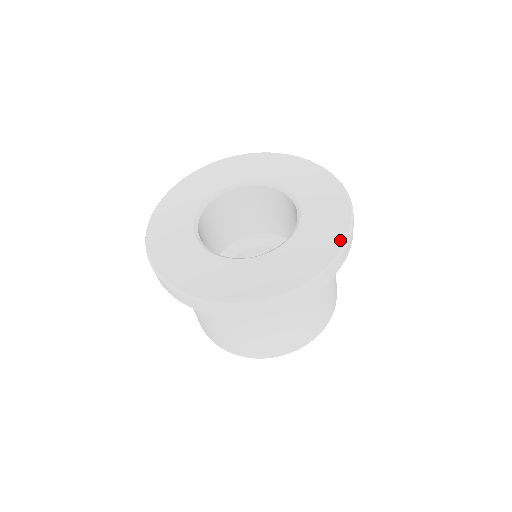
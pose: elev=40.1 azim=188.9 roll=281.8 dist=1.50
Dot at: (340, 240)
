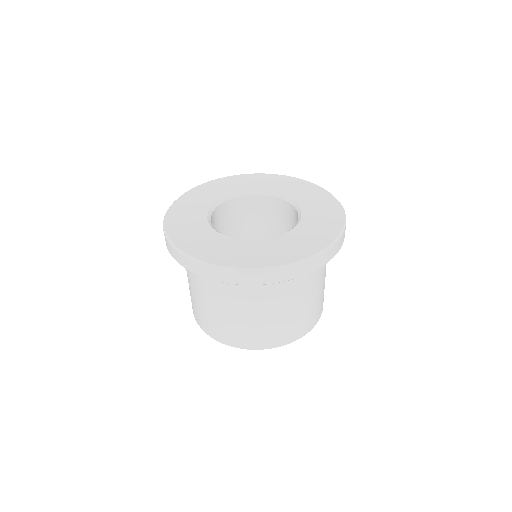
Dot at: (330, 196)
